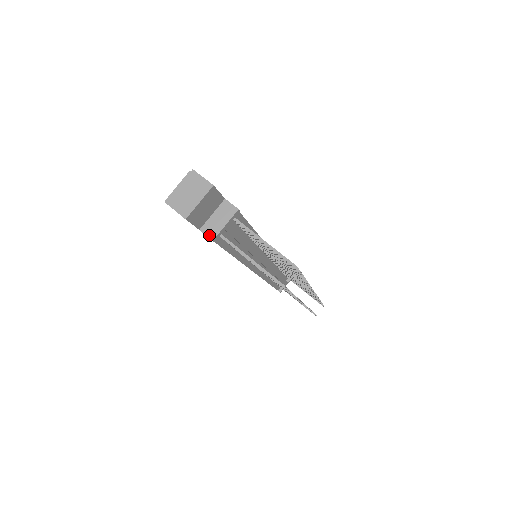
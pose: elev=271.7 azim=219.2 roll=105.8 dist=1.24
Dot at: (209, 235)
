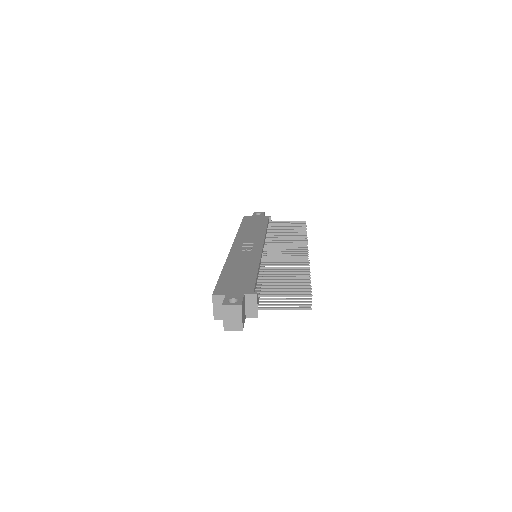
Dot at: (253, 317)
